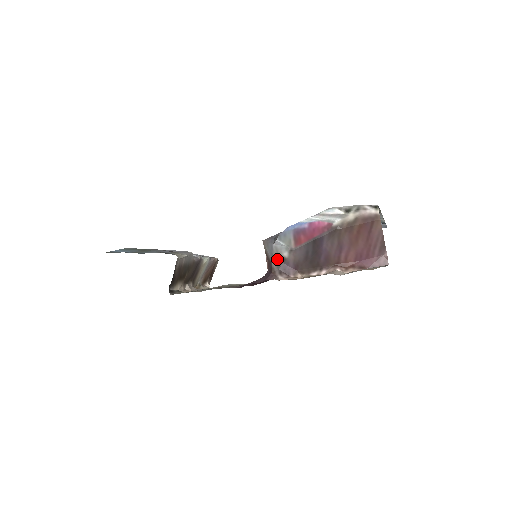
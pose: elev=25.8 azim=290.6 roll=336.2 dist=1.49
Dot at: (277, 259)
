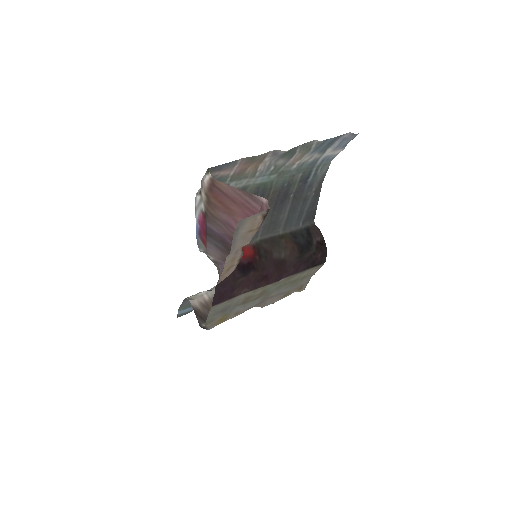
Dot at: (215, 264)
